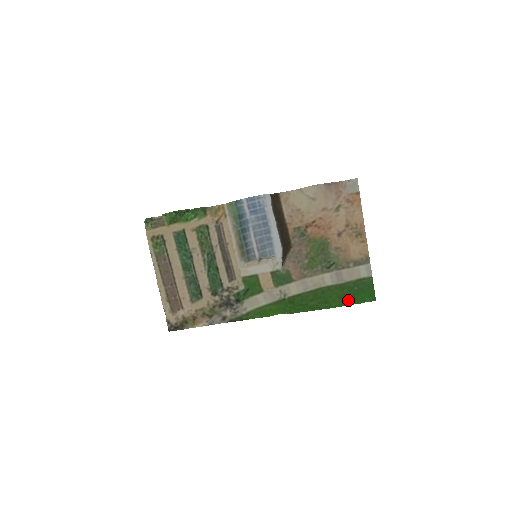
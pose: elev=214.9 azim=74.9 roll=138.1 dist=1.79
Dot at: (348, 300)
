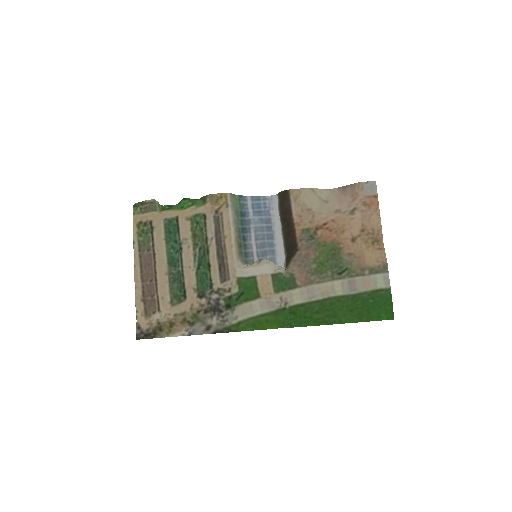
Dot at: (361, 315)
